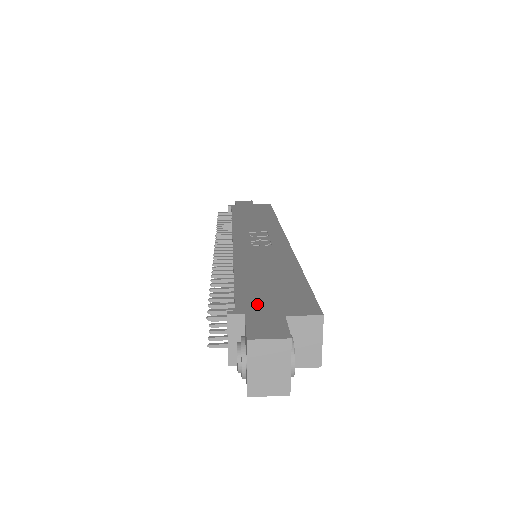
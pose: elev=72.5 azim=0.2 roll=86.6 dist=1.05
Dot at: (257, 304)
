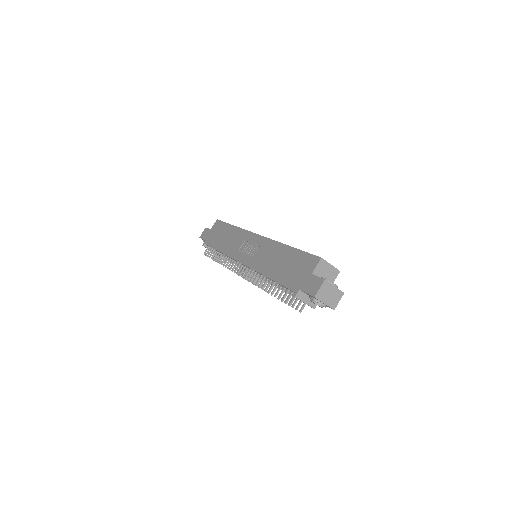
Dot at: (297, 281)
